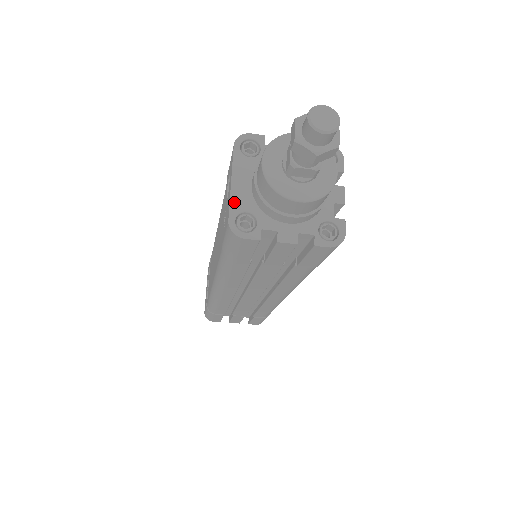
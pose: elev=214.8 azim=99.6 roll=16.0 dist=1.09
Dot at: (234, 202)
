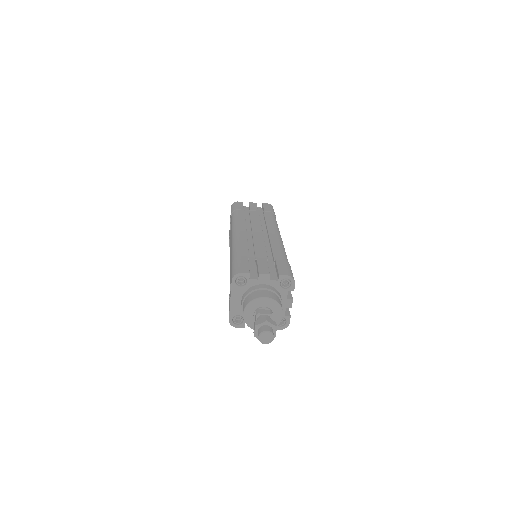
Dot at: (232, 311)
